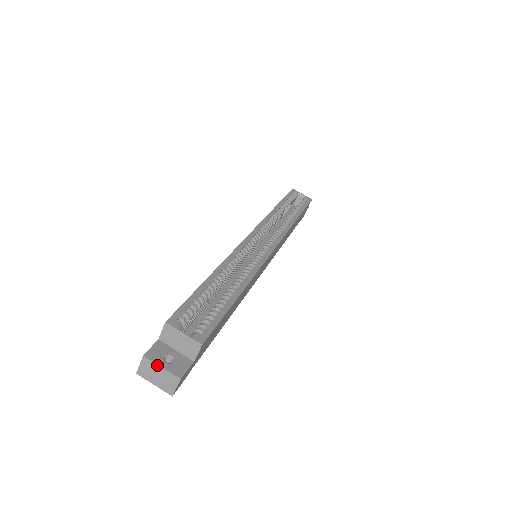
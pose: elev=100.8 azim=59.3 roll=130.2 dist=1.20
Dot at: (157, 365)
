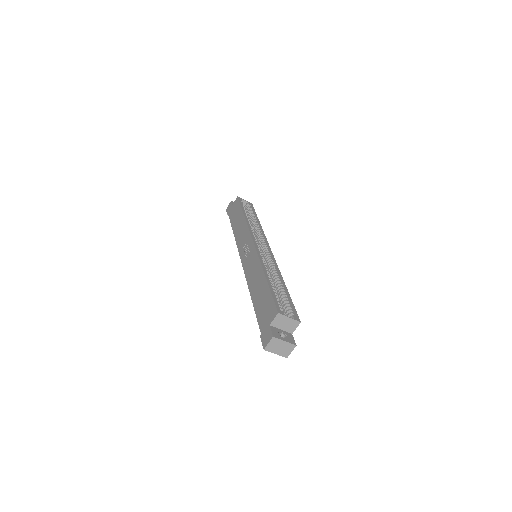
Dot at: (282, 340)
